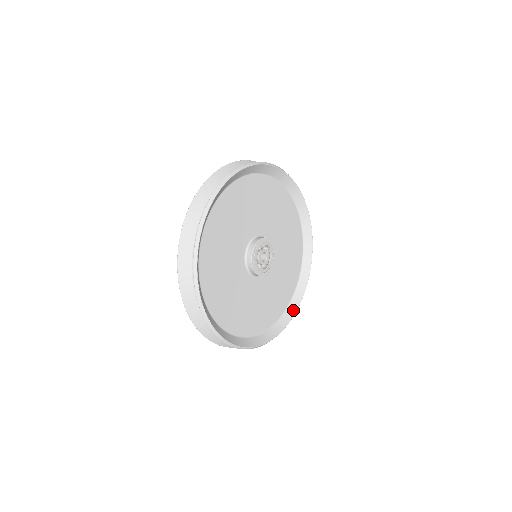
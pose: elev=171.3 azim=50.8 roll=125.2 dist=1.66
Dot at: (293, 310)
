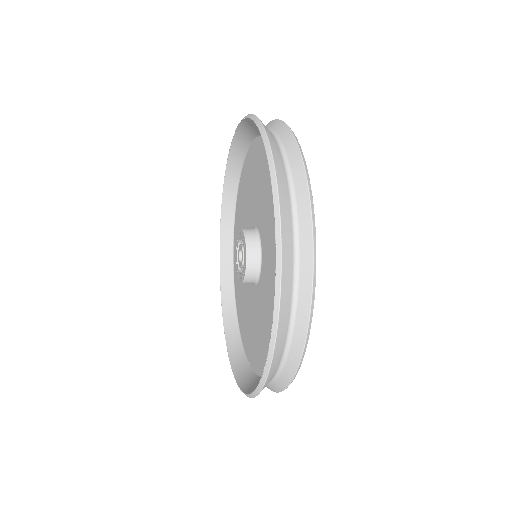
Dot at: occluded
